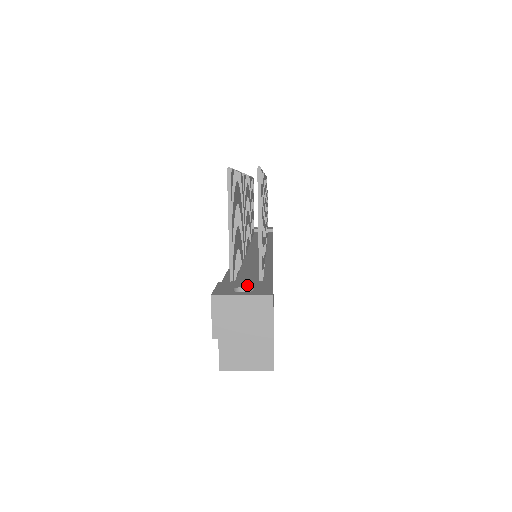
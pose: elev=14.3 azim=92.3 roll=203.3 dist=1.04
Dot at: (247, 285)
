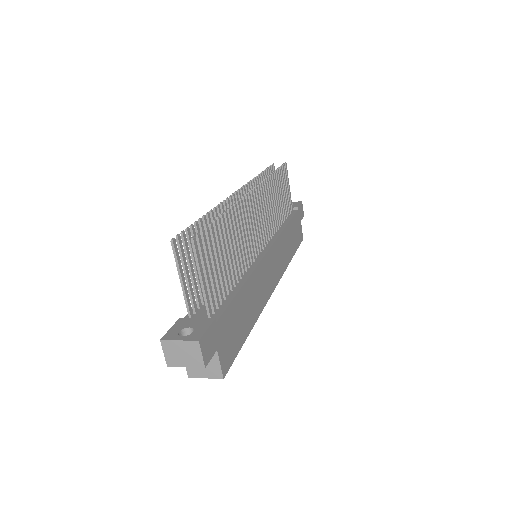
Dot at: (193, 325)
